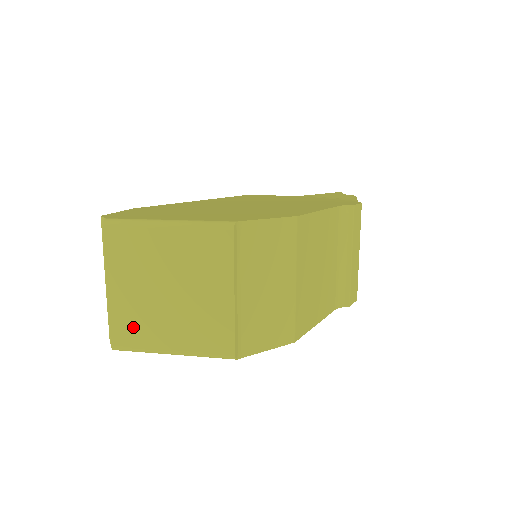
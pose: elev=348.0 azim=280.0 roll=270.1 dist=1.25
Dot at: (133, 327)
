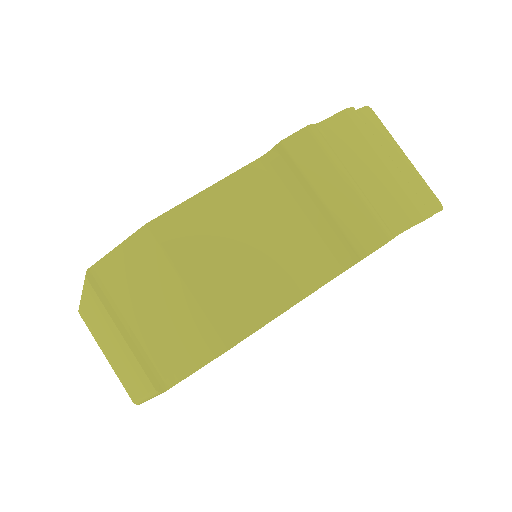
Dot at: (126, 383)
